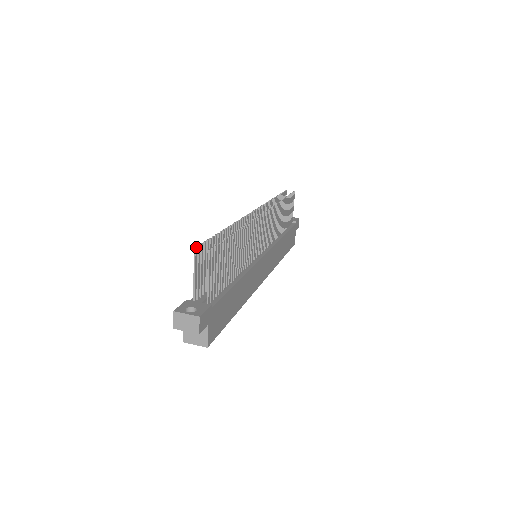
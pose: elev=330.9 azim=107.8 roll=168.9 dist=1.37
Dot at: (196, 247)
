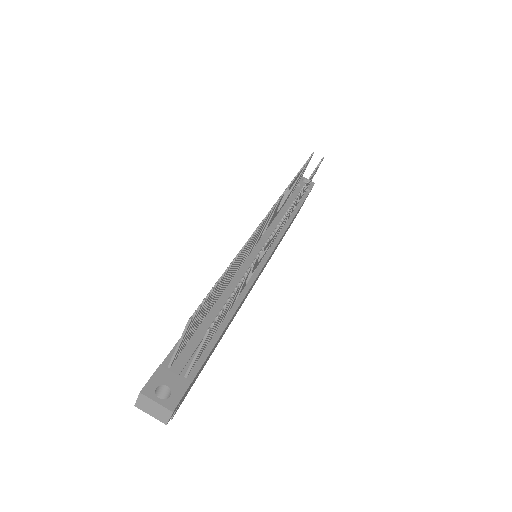
Dot at: (192, 317)
